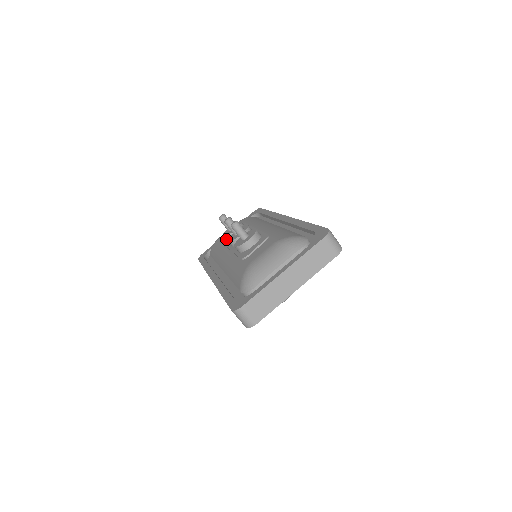
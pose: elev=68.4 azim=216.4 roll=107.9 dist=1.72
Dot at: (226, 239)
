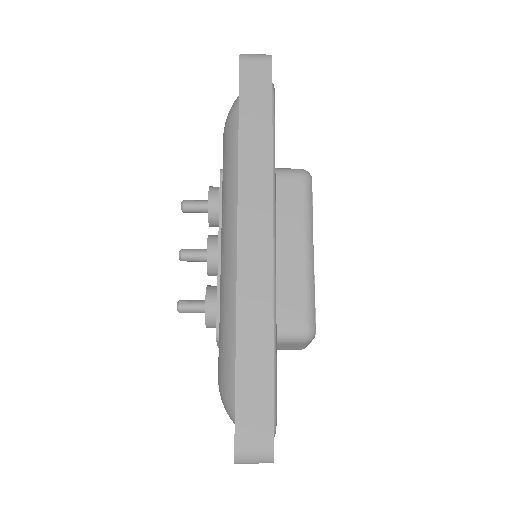
Dot at: occluded
